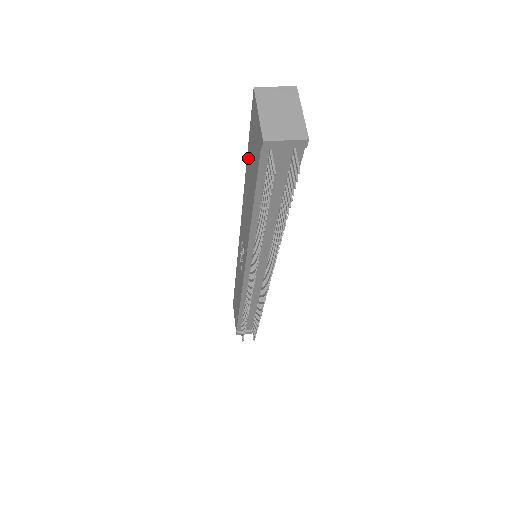
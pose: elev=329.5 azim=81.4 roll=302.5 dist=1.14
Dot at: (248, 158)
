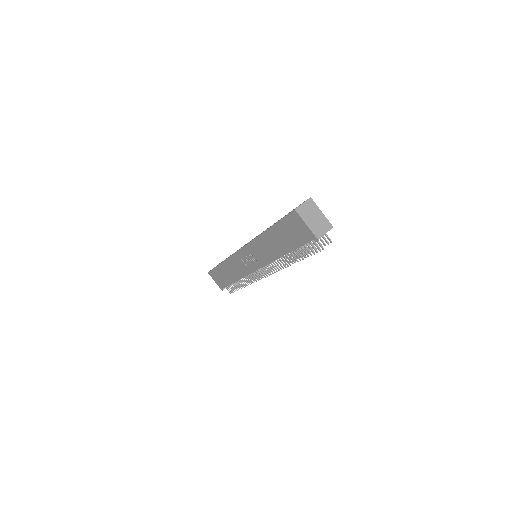
Dot at: (276, 229)
